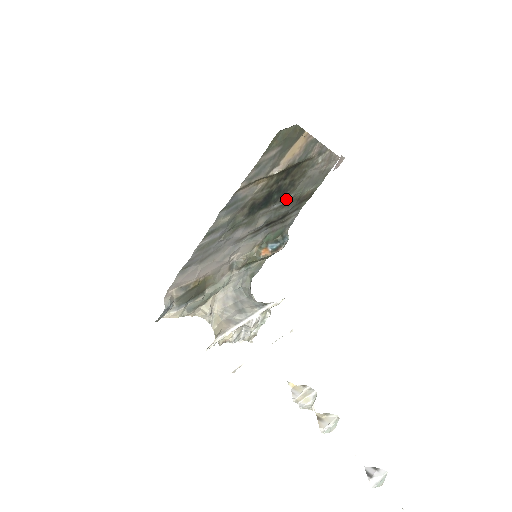
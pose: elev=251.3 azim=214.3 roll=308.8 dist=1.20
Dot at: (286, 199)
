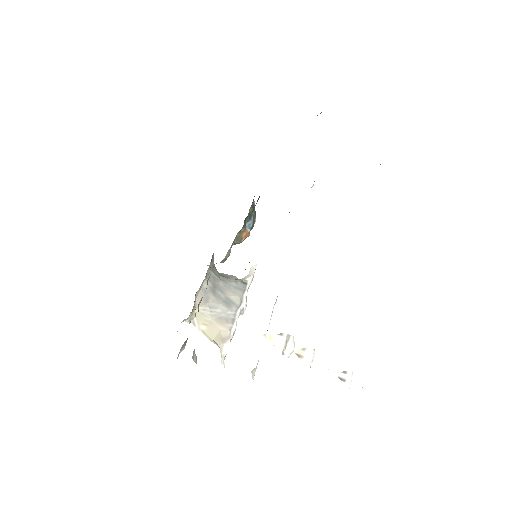
Dot at: occluded
